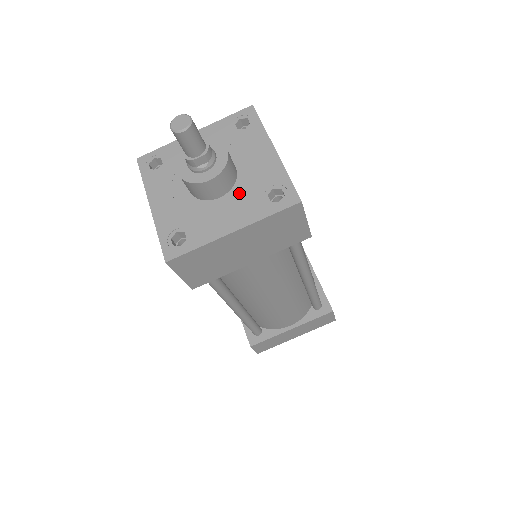
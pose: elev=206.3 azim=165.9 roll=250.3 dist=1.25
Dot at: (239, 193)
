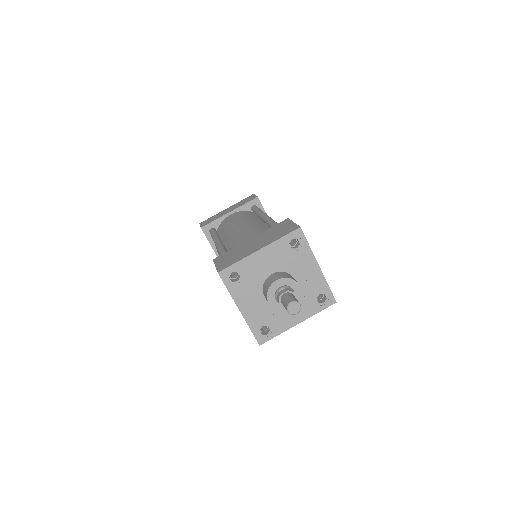
Dot at: occluded
